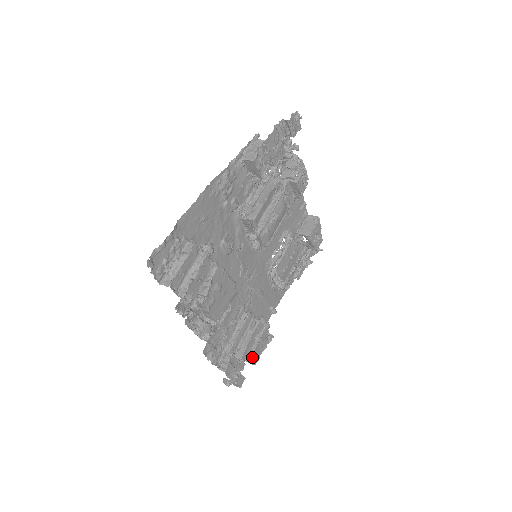
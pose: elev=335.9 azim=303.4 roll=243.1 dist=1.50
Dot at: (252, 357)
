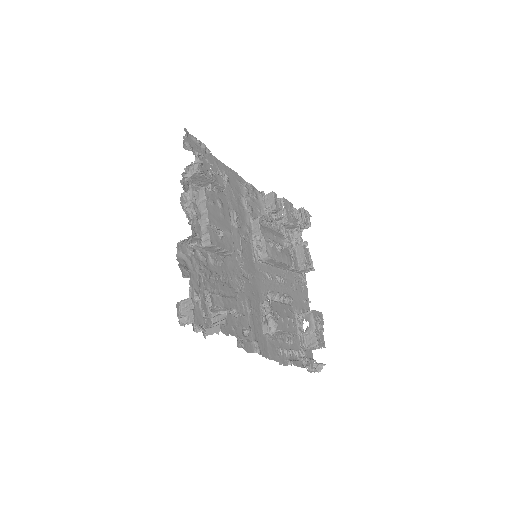
Dot at: occluded
